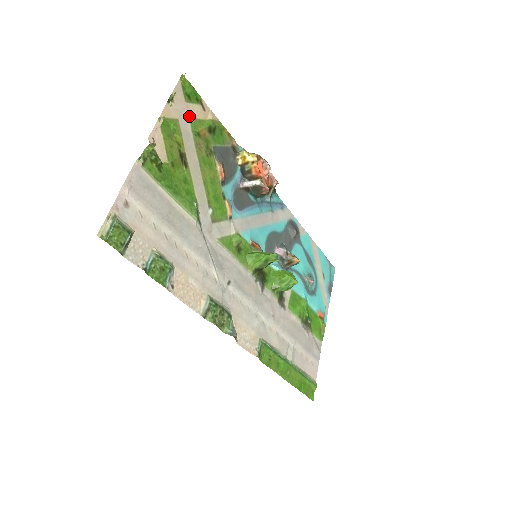
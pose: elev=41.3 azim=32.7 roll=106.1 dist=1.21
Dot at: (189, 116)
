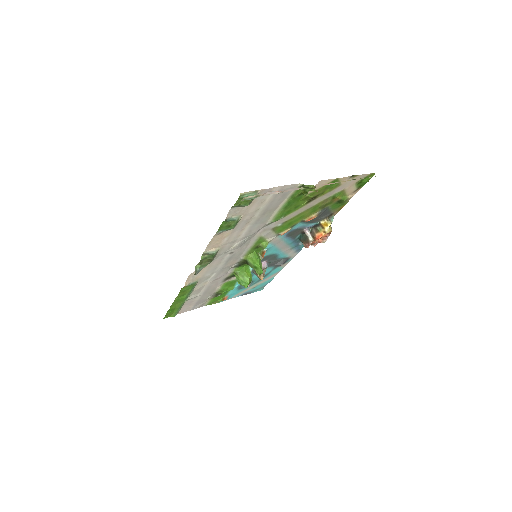
Dot at: (346, 188)
